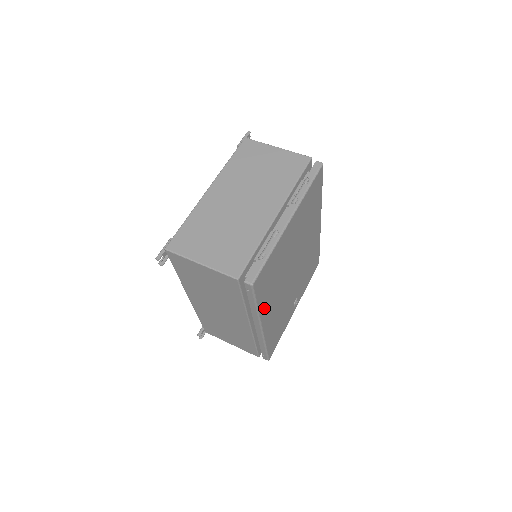
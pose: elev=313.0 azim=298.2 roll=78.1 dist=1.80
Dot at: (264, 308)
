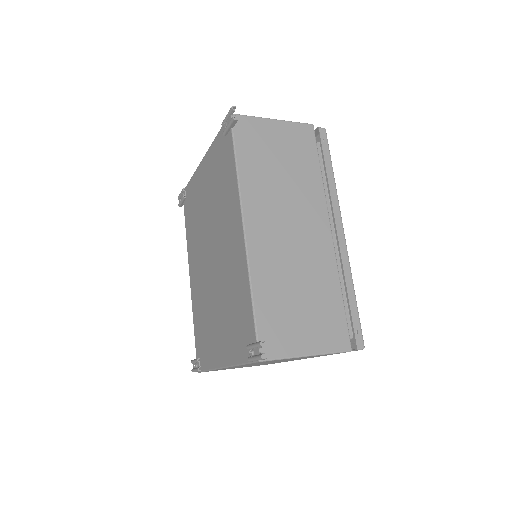
Dot at: occluded
